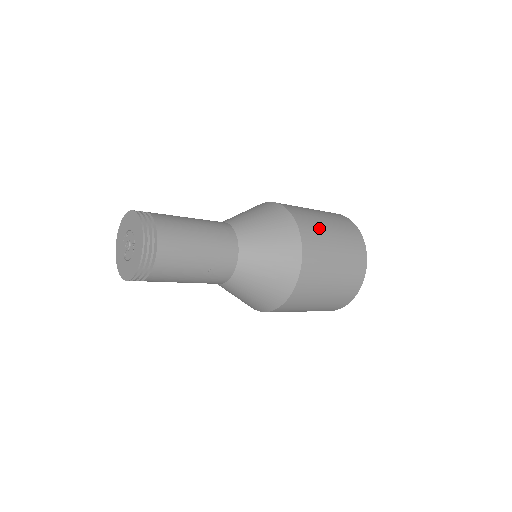
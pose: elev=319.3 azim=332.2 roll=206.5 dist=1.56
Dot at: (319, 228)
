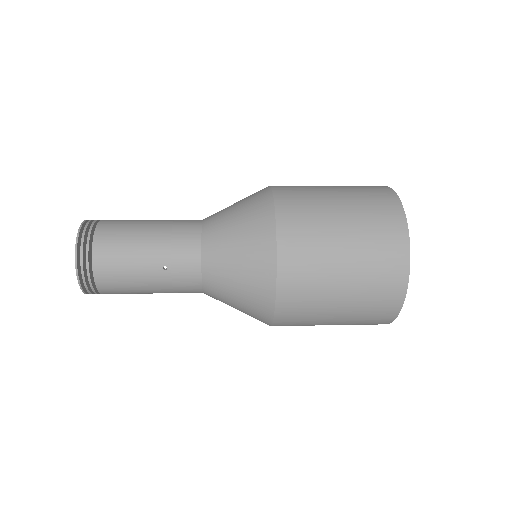
Dot at: (313, 196)
